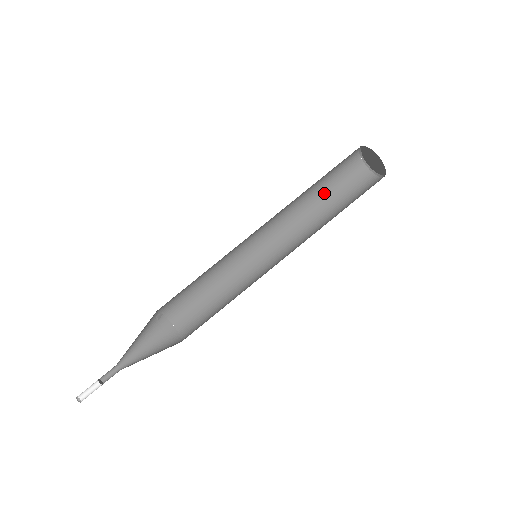
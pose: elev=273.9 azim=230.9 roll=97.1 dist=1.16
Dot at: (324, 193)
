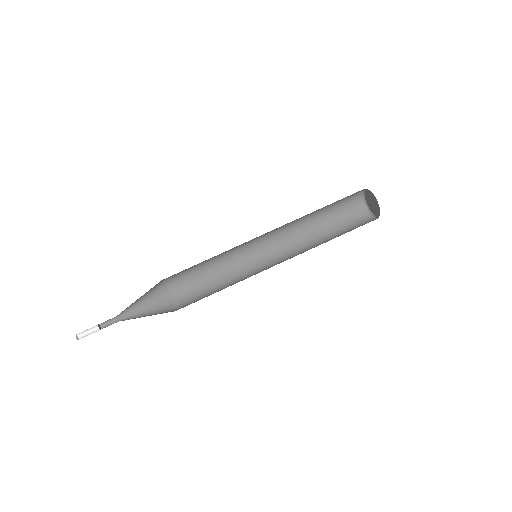
Dot at: (328, 225)
